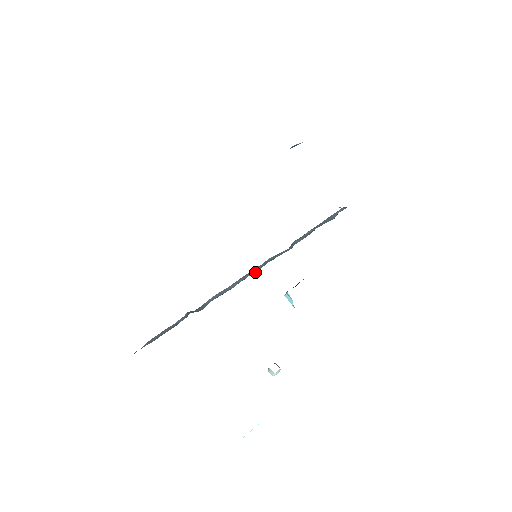
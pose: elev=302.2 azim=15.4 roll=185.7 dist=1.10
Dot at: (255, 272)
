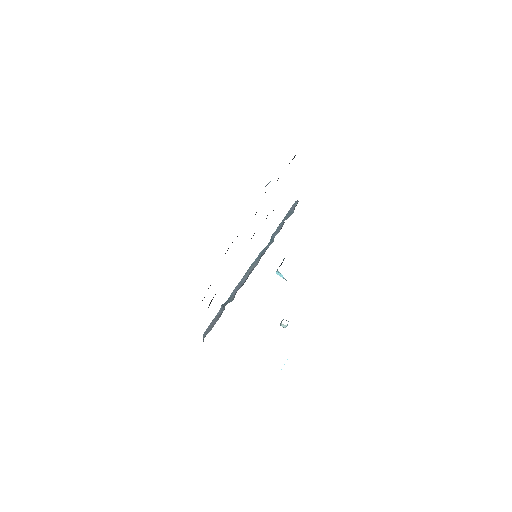
Dot at: occluded
